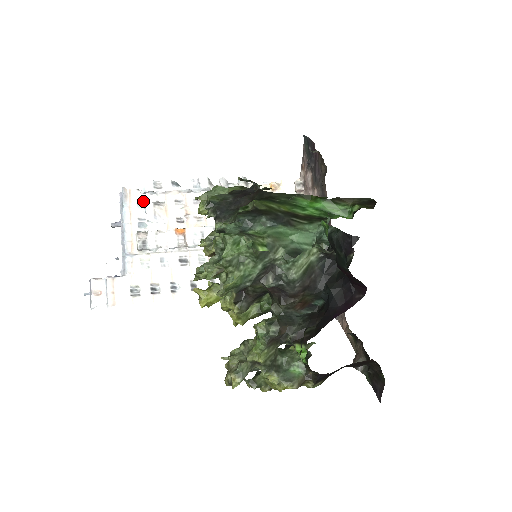
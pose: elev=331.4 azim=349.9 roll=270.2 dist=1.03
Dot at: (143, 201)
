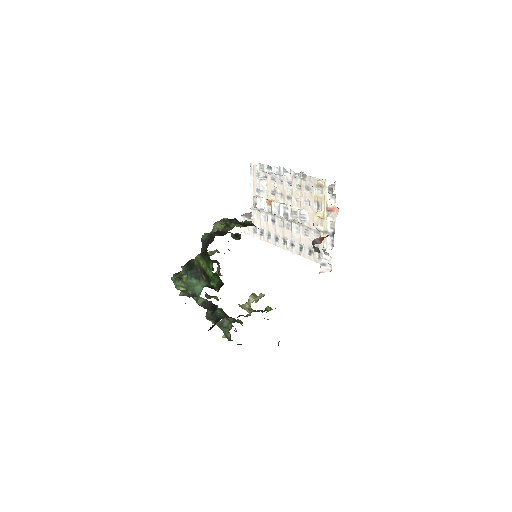
Dot at: (259, 174)
